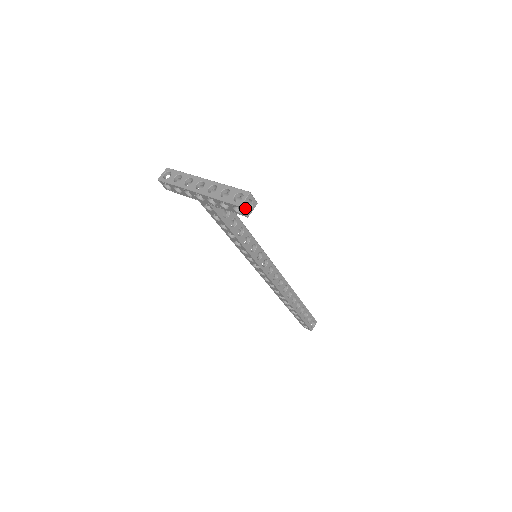
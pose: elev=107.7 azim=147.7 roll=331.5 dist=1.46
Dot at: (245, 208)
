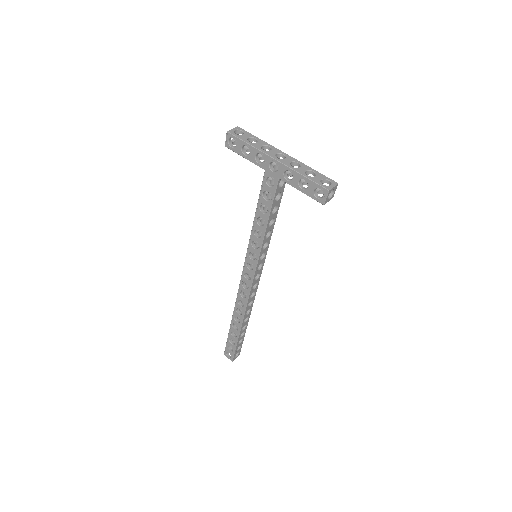
Dot at: occluded
